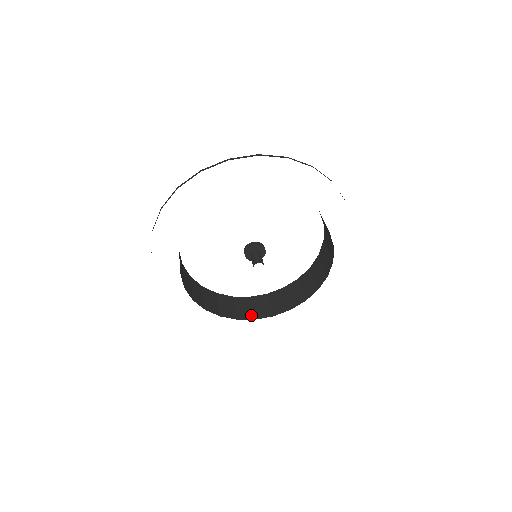
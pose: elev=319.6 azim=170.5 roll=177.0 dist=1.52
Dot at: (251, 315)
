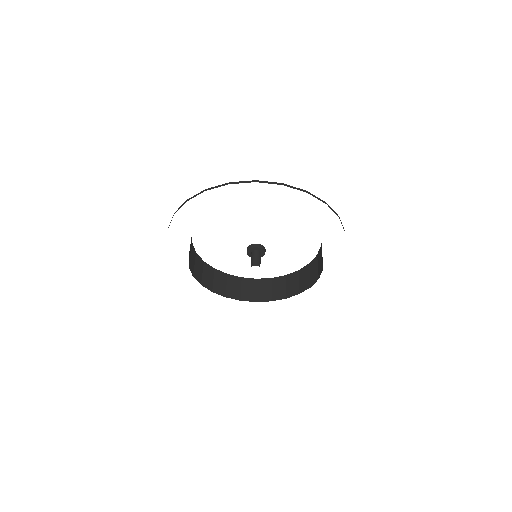
Dot at: (269, 297)
